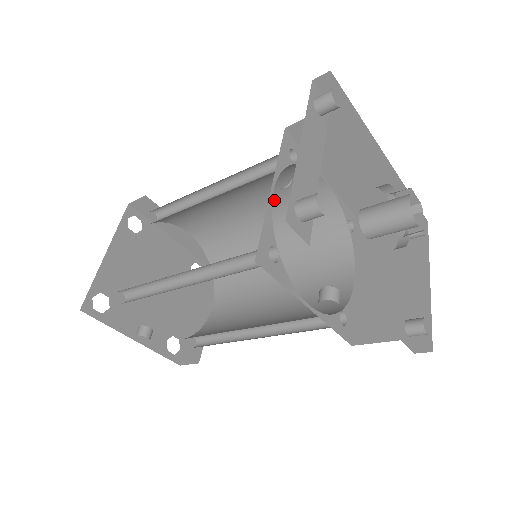
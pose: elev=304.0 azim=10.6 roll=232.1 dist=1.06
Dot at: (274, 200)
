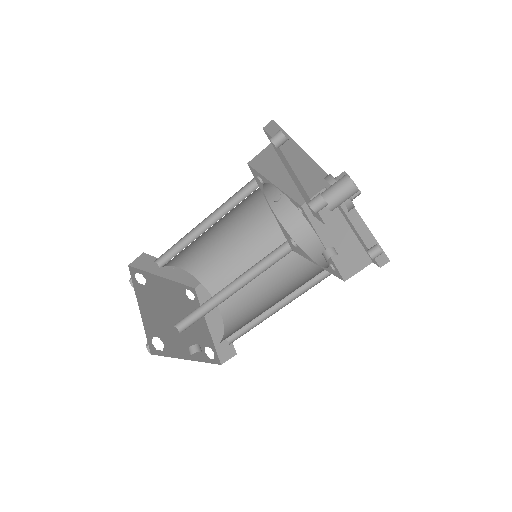
Dot at: (243, 215)
